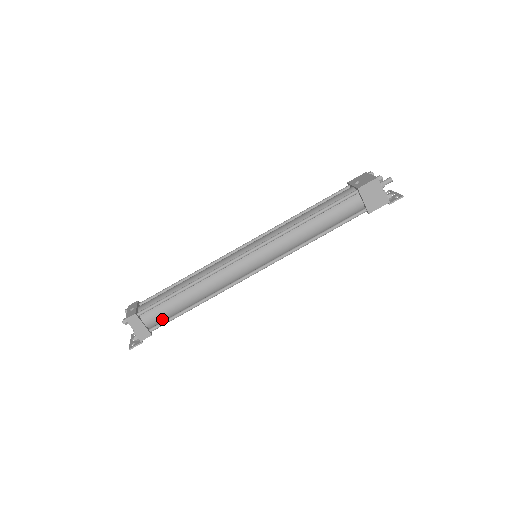
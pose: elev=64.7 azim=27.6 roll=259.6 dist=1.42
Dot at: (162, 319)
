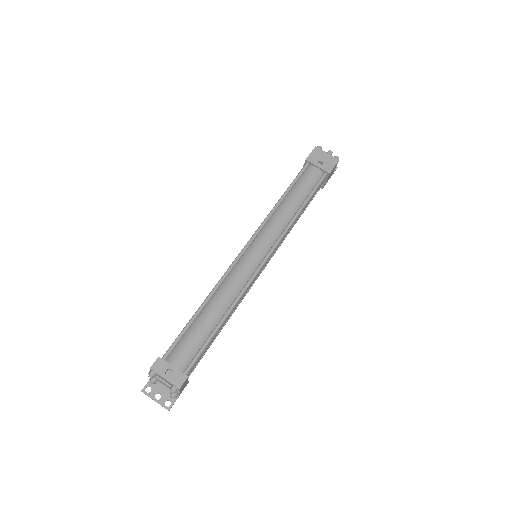
Dot at: occluded
